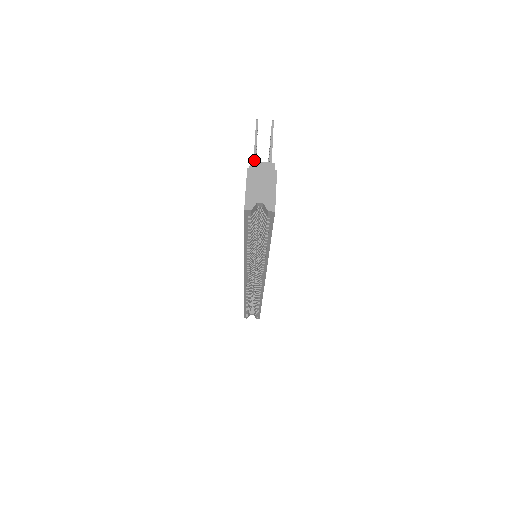
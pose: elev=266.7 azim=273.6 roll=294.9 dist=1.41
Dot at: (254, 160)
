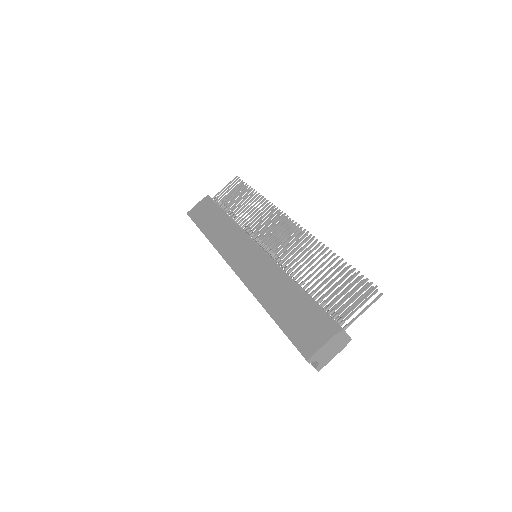
Dot at: occluded
